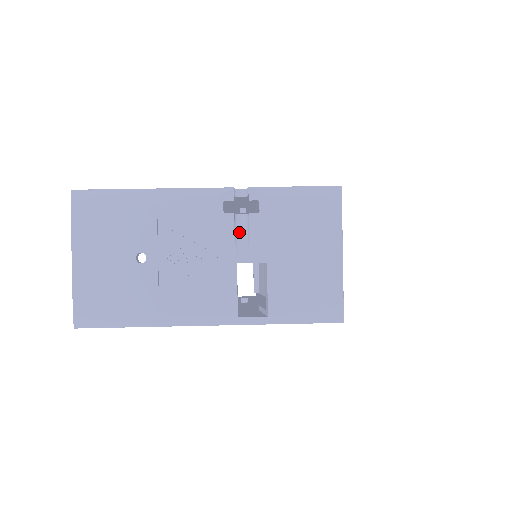
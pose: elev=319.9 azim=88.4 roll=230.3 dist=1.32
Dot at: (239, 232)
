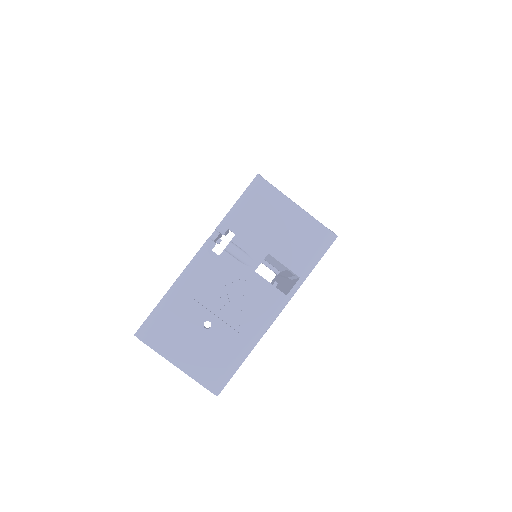
Dot at: (237, 255)
